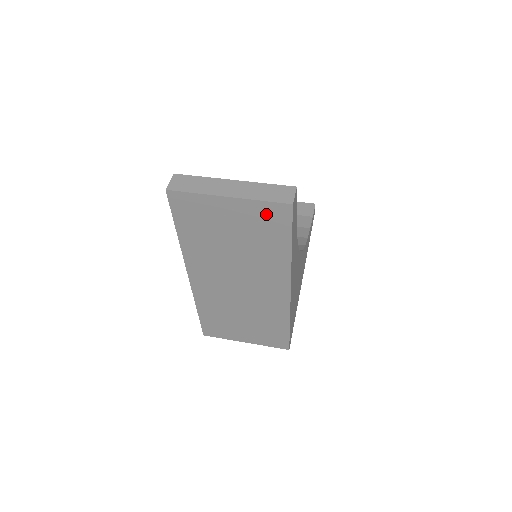
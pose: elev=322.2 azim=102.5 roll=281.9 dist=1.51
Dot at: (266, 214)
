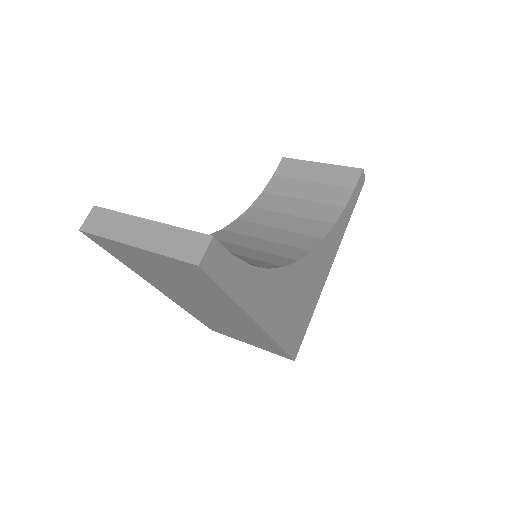
Dot at: (181, 267)
